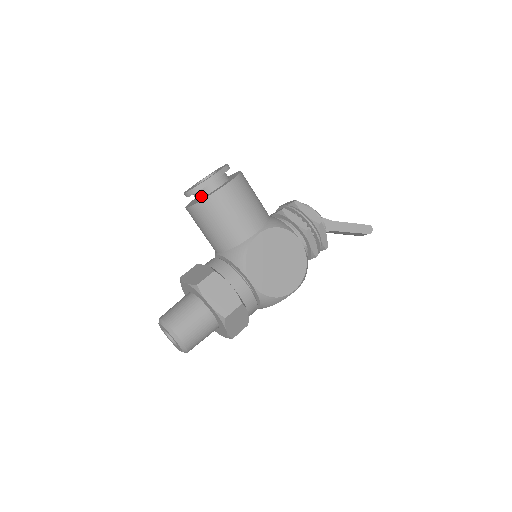
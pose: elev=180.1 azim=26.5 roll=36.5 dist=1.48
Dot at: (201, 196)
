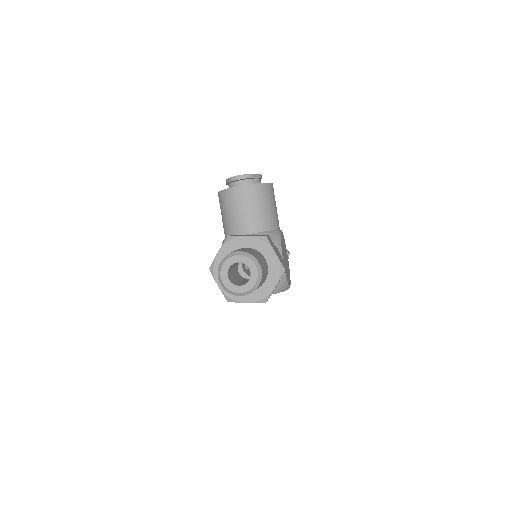
Dot at: occluded
